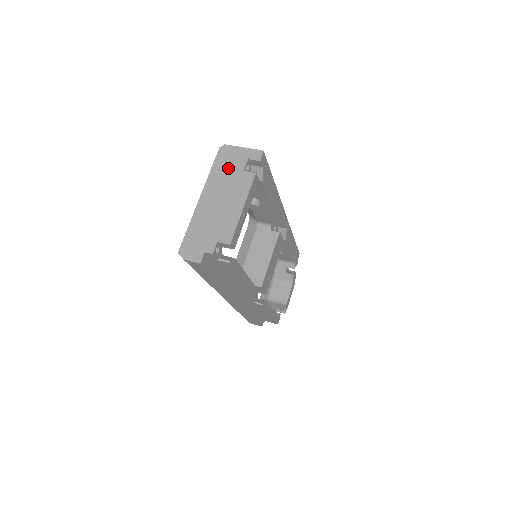
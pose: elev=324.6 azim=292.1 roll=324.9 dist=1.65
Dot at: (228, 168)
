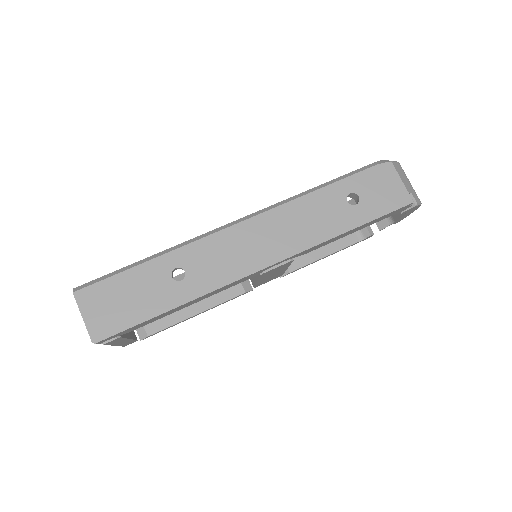
Dot at: occluded
